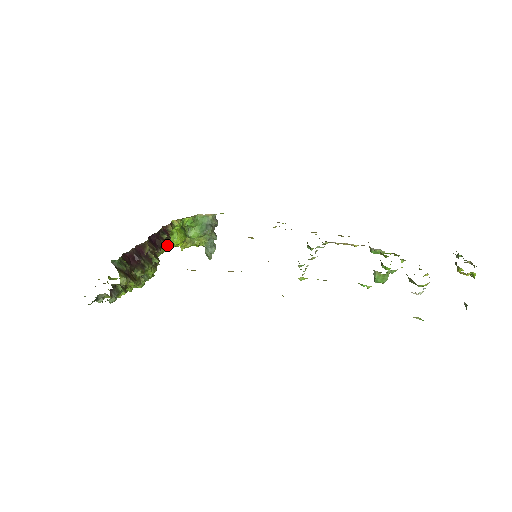
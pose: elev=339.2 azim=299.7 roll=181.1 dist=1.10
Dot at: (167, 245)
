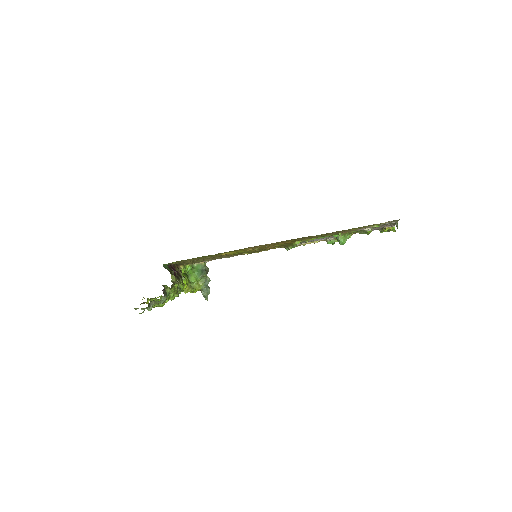
Dot at: occluded
